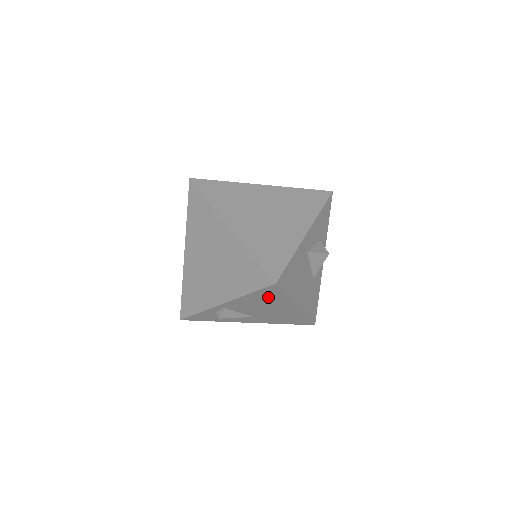
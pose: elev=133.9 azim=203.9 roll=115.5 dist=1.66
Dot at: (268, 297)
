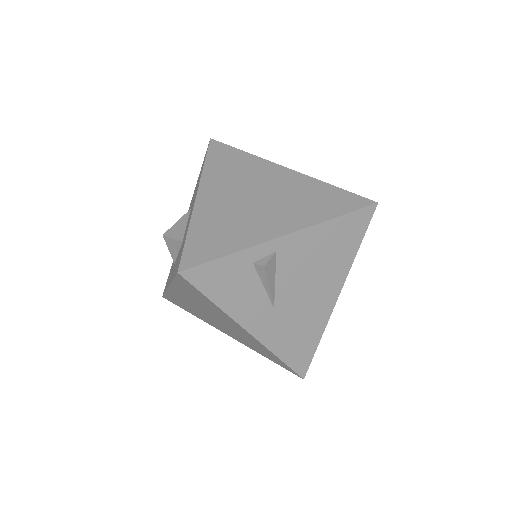
Dot at: (342, 241)
